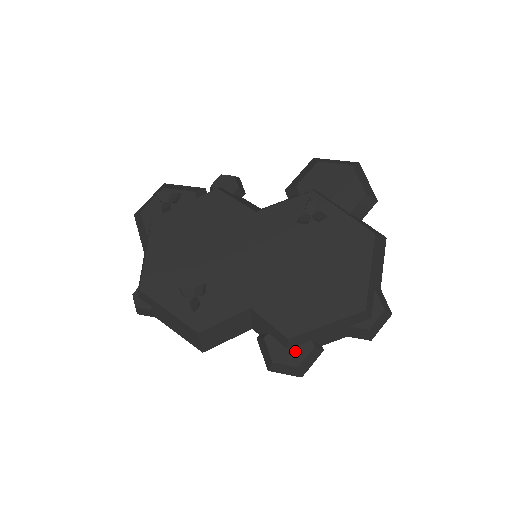
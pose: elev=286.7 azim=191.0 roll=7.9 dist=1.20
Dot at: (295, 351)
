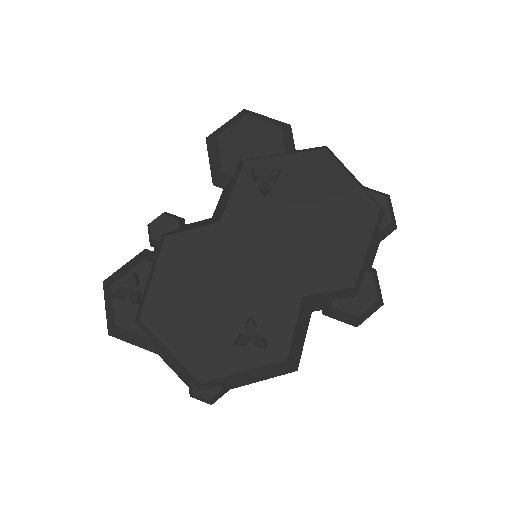
Dot at: (364, 291)
